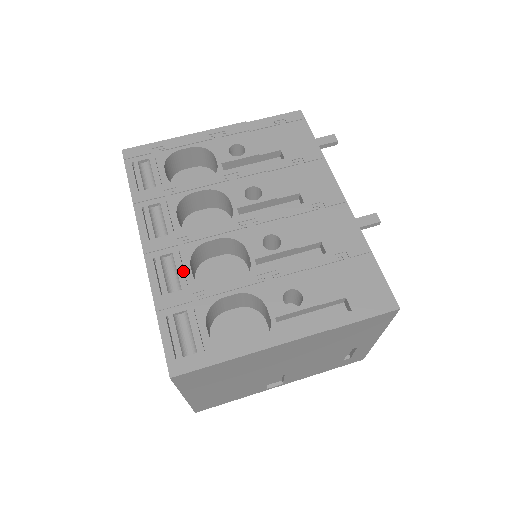
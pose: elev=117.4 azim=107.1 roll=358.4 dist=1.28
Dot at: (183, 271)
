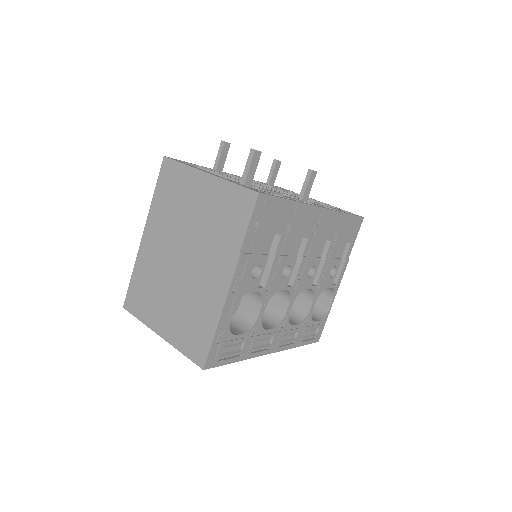
Dot at: (293, 330)
